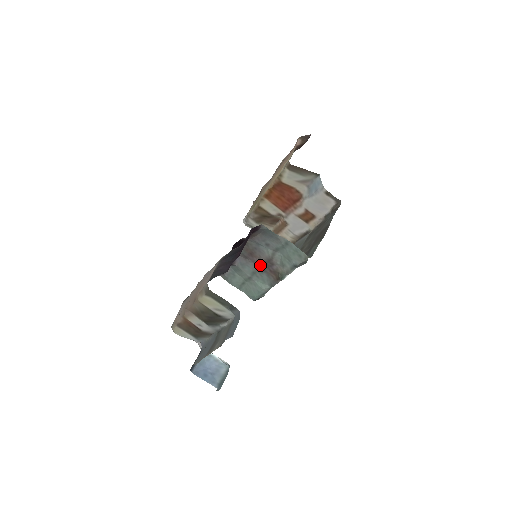
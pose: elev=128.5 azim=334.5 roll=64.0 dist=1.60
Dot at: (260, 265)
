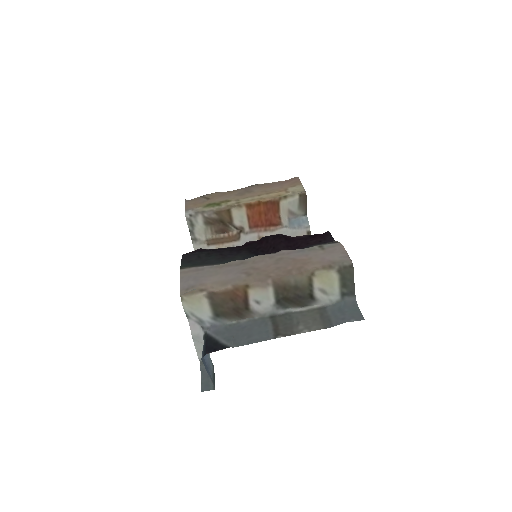
Dot at: occluded
